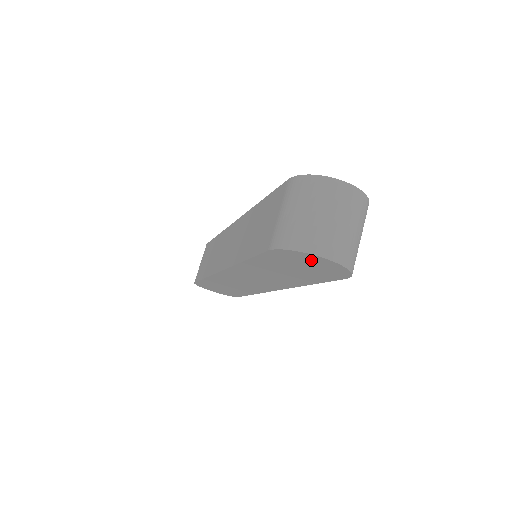
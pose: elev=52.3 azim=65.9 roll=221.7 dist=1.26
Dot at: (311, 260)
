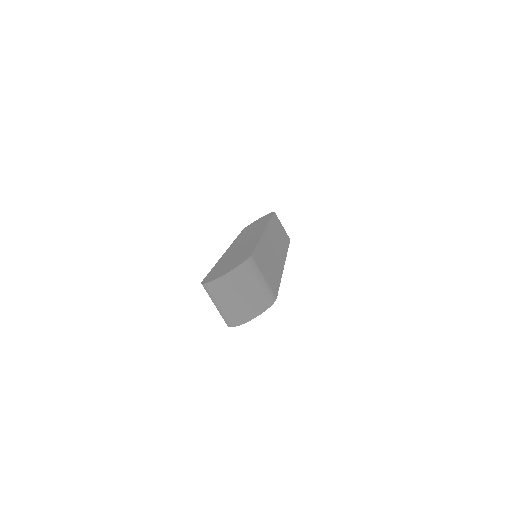
Dot at: occluded
